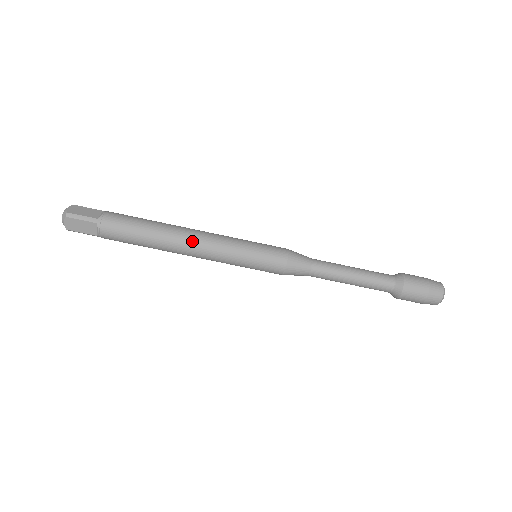
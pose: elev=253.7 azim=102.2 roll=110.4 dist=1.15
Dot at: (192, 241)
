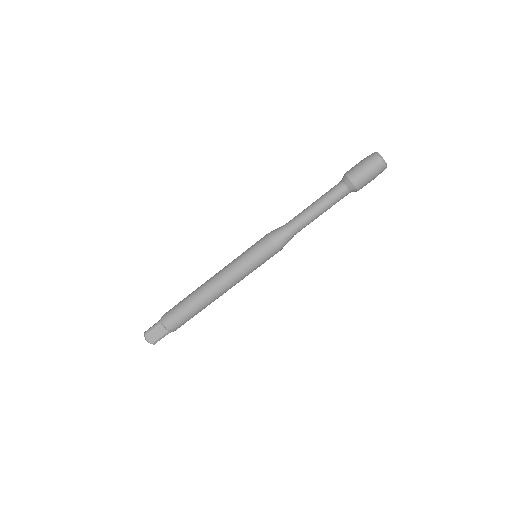
Dot at: (221, 293)
